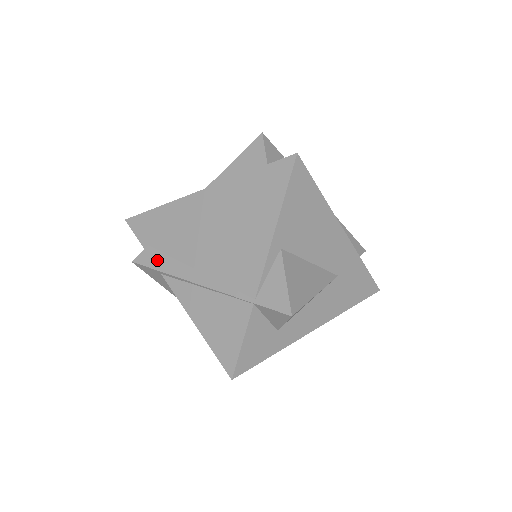
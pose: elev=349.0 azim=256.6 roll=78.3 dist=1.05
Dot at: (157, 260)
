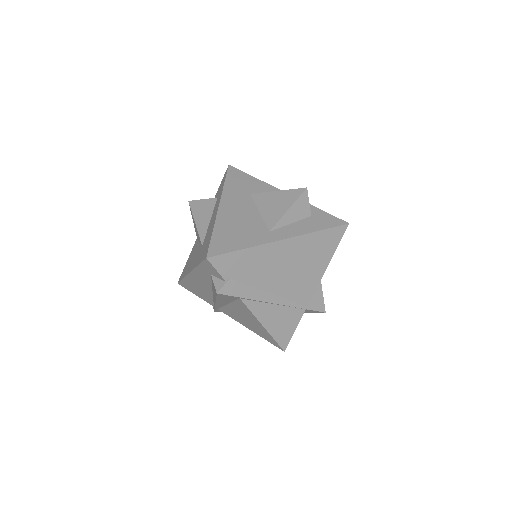
Dot at: (240, 290)
